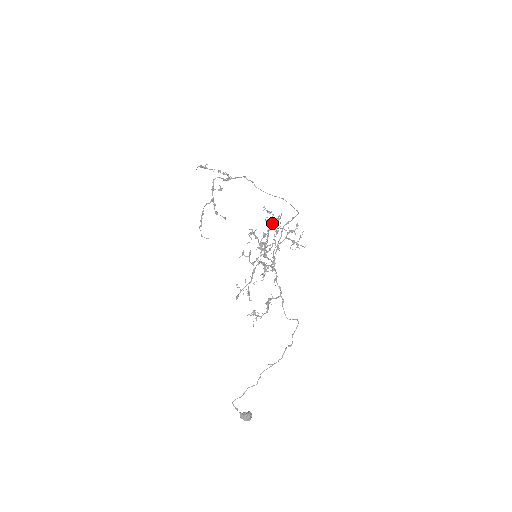
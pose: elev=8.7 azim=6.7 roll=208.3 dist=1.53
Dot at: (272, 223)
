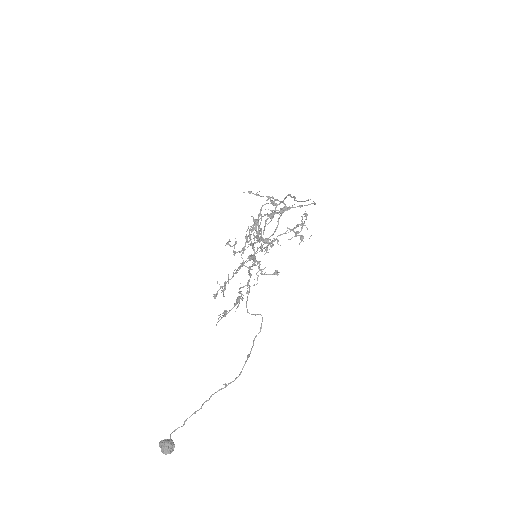
Dot at: (274, 213)
